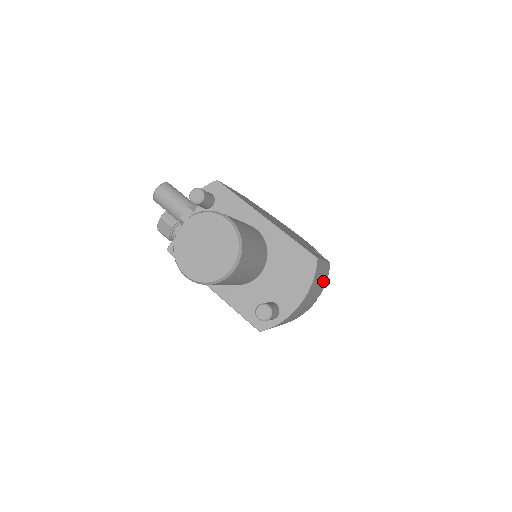
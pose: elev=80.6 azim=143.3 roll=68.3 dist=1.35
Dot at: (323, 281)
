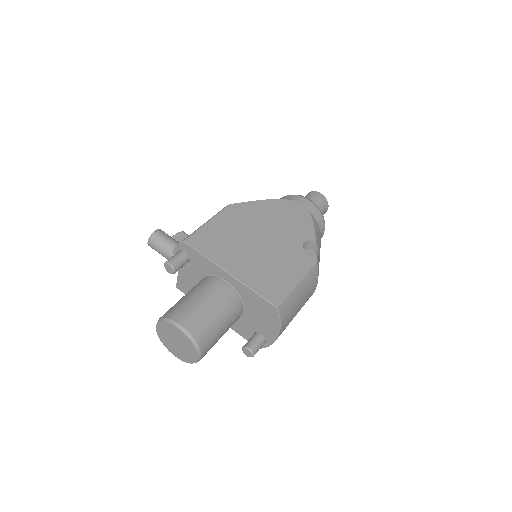
Dot at: (309, 288)
